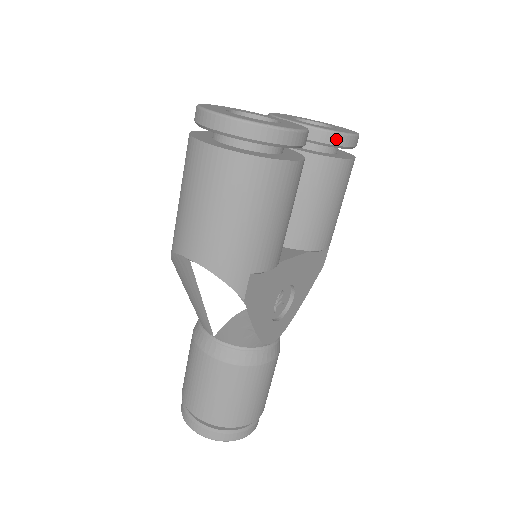
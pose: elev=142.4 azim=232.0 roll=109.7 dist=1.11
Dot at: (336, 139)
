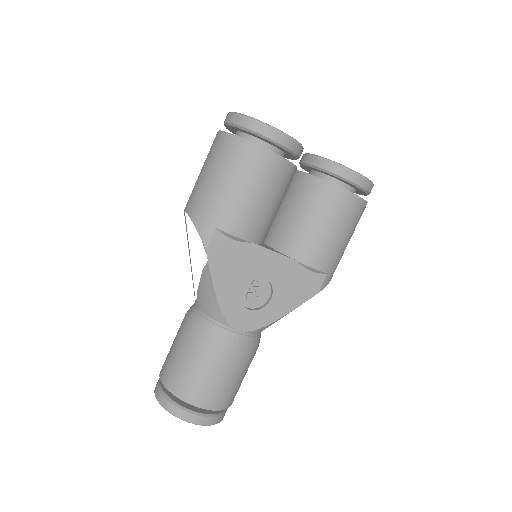
Dot at: (336, 169)
